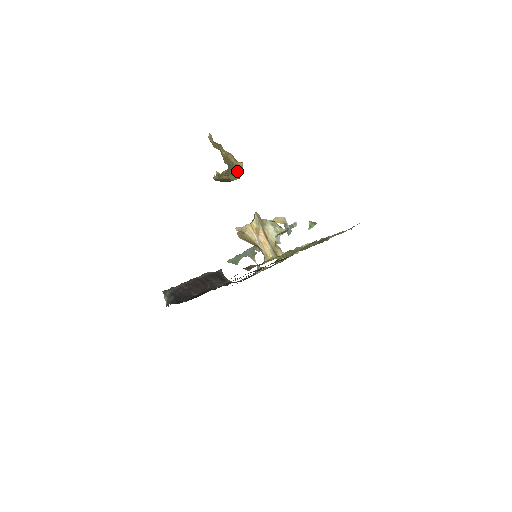
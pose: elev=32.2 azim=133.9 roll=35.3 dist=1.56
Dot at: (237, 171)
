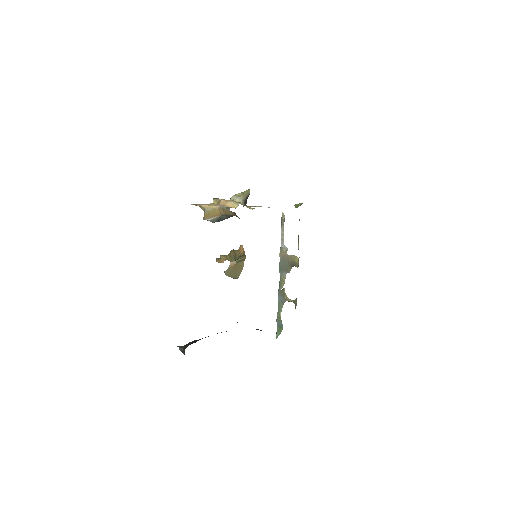
Dot at: (241, 255)
